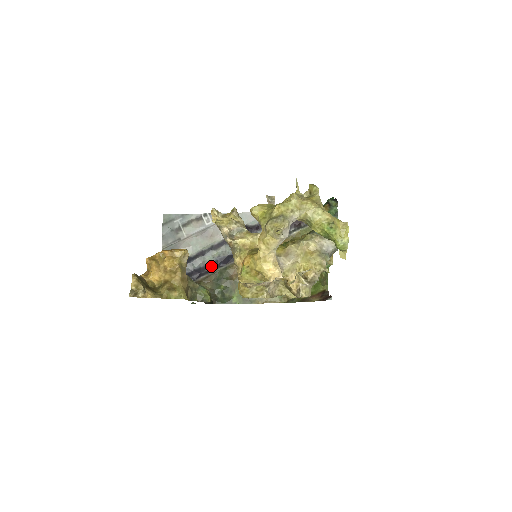
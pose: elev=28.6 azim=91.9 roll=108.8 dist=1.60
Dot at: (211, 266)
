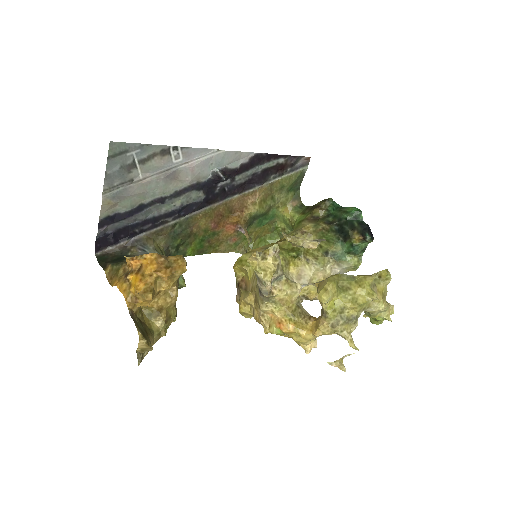
Dot at: (169, 216)
